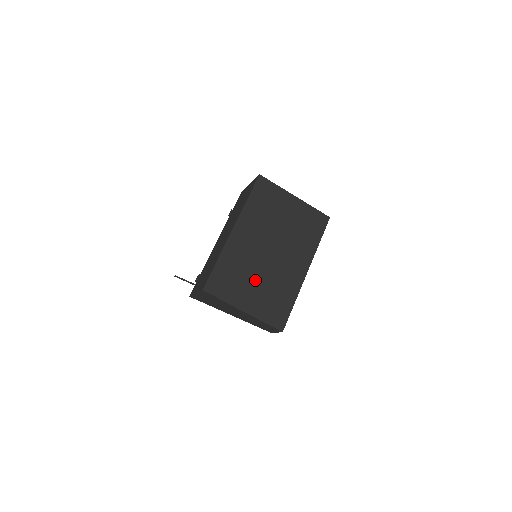
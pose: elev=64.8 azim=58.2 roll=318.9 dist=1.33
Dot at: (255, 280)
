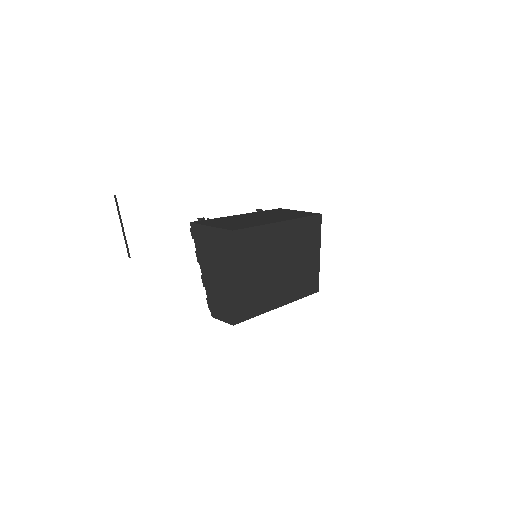
Dot at: (258, 269)
